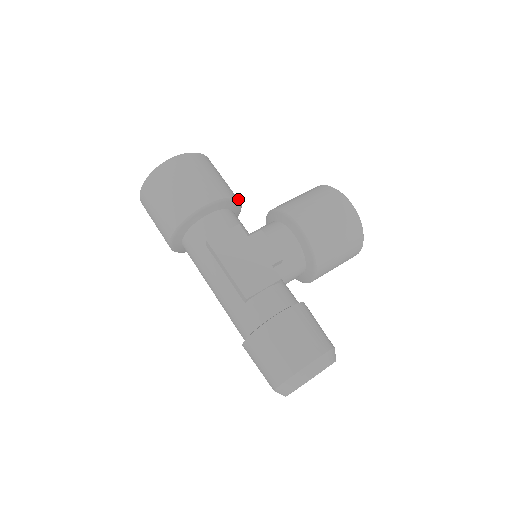
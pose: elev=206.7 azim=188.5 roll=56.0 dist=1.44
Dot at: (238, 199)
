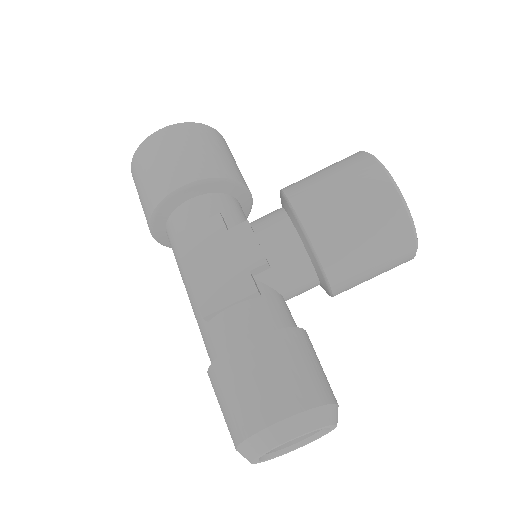
Dot at: (237, 179)
